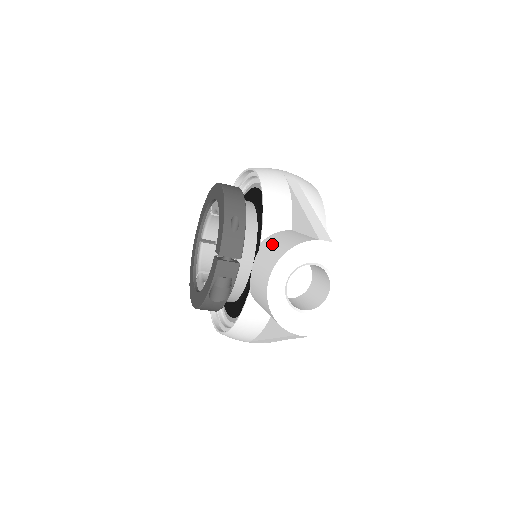
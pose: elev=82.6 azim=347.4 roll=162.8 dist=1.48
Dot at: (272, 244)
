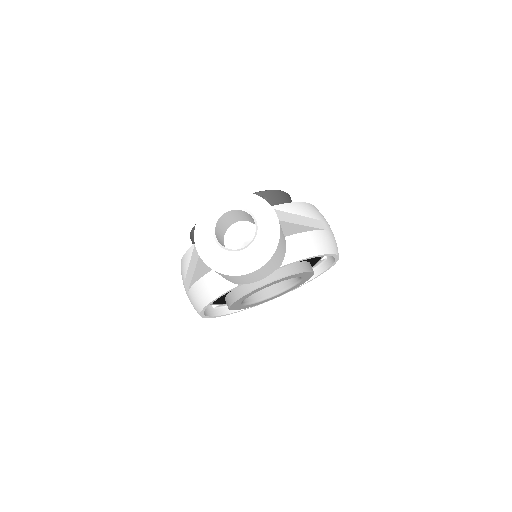
Dot at: occluded
